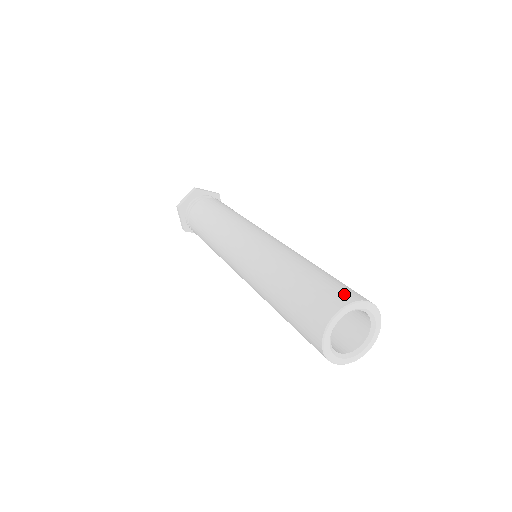
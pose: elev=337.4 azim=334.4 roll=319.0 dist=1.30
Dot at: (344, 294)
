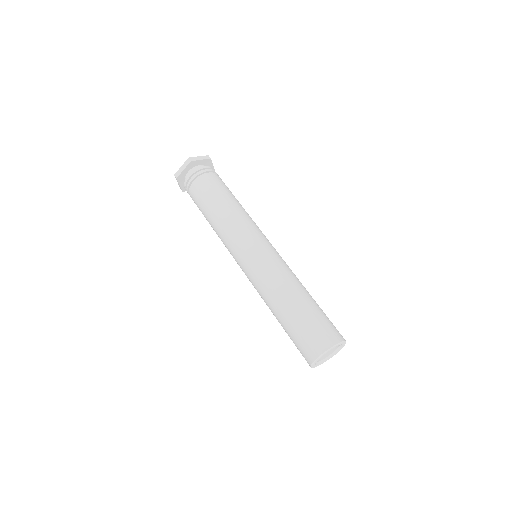
Dot at: (308, 352)
